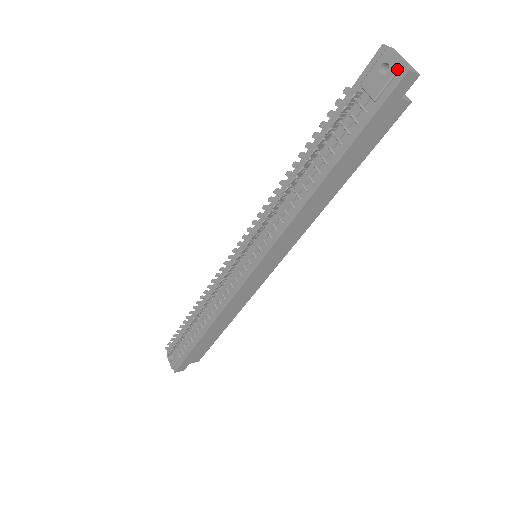
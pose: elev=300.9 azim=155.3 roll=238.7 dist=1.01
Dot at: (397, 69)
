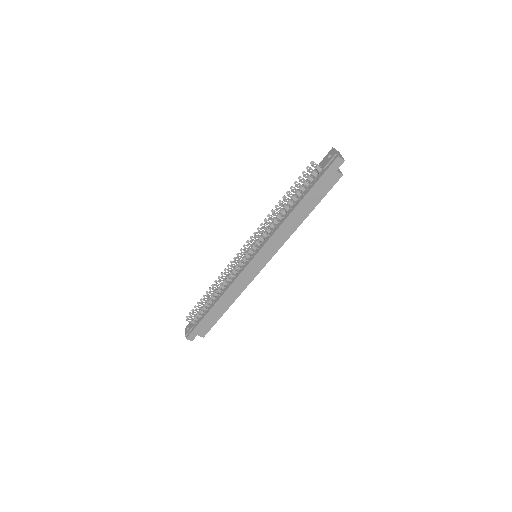
Dot at: (334, 155)
